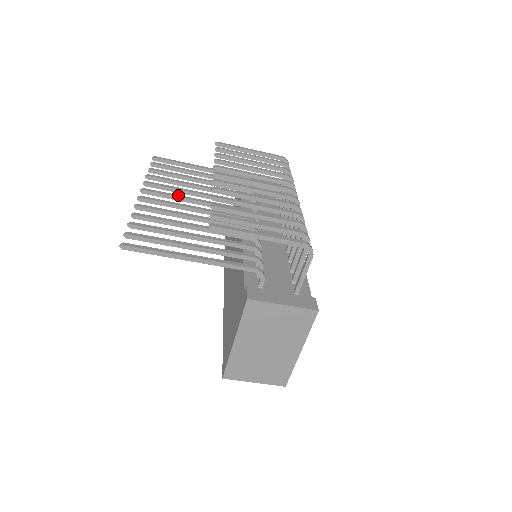
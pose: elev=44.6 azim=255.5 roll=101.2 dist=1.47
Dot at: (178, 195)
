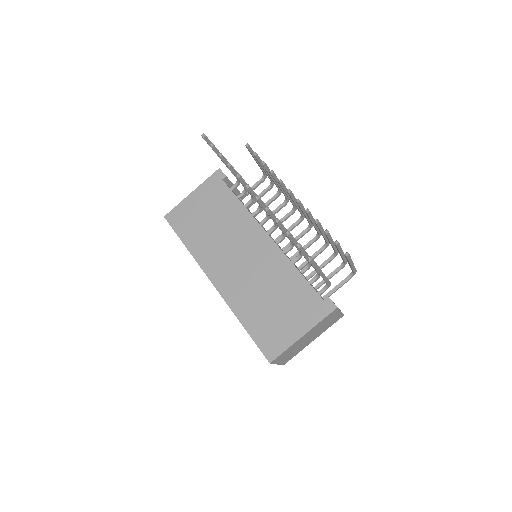
Dot at: occluded
